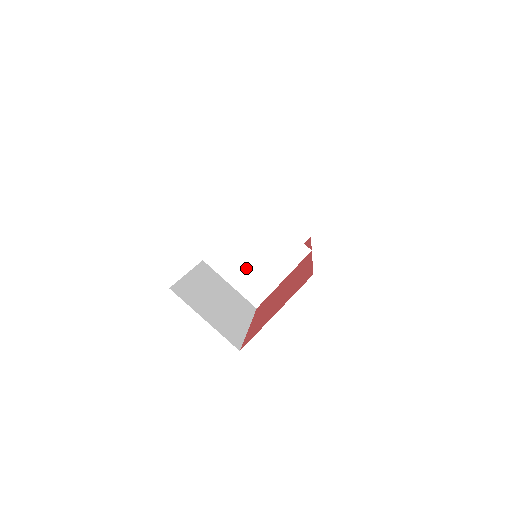
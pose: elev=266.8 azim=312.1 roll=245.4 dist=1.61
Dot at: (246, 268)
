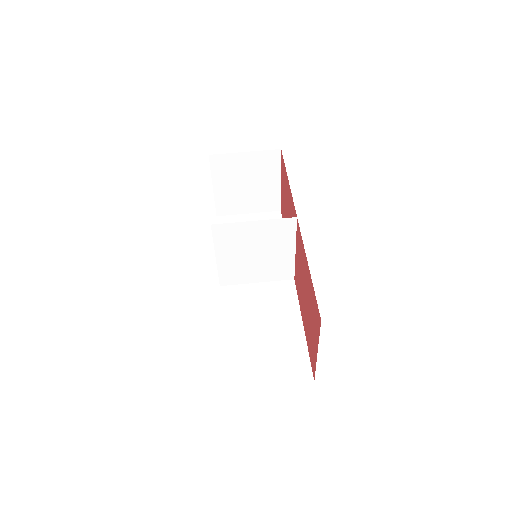
Dot at: (257, 266)
